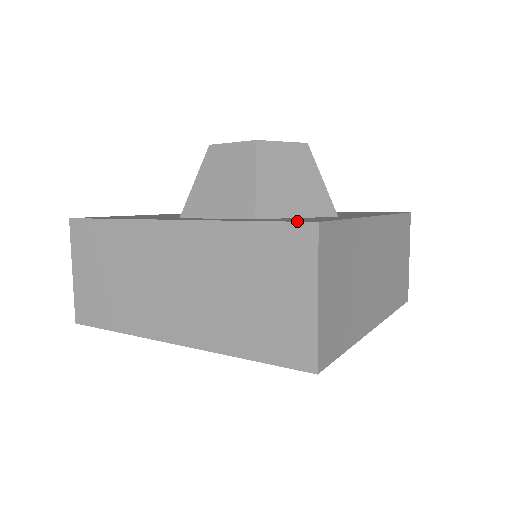
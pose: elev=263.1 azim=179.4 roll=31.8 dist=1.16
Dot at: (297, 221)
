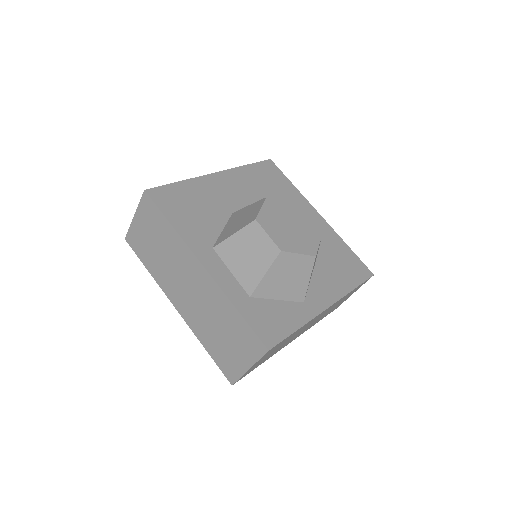
Dot at: (261, 338)
